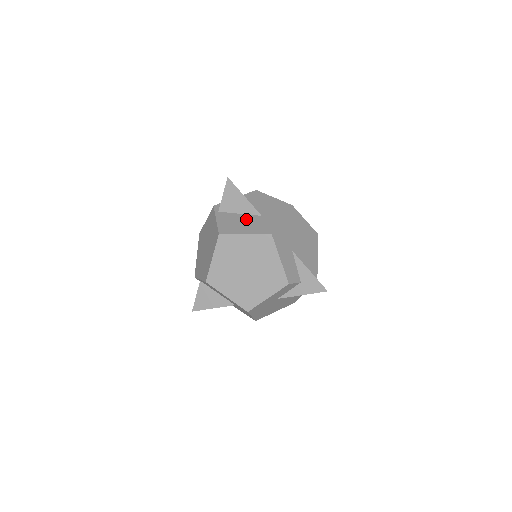
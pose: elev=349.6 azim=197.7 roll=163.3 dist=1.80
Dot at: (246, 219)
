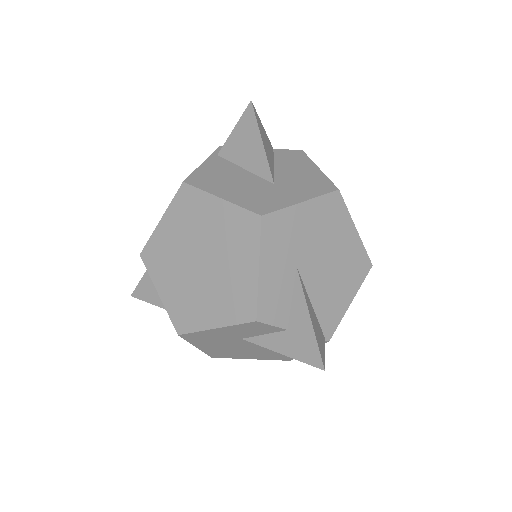
Dot at: (245, 179)
